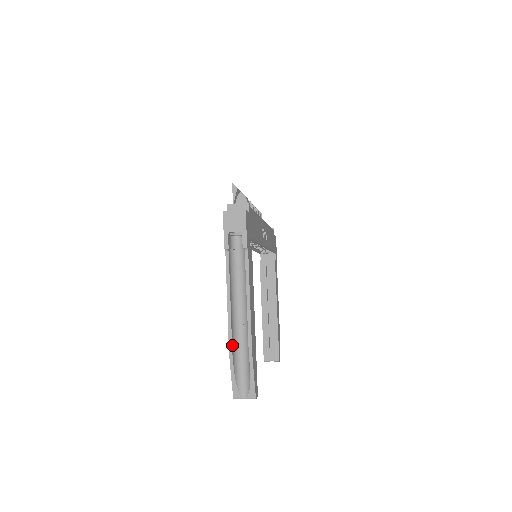
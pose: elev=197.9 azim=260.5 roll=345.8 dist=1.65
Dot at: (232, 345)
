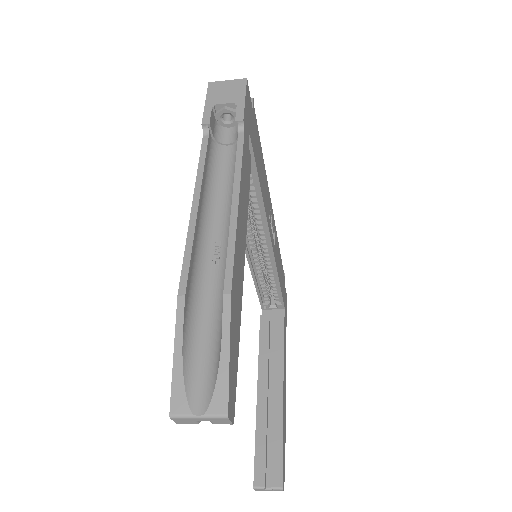
Dot at: (188, 281)
